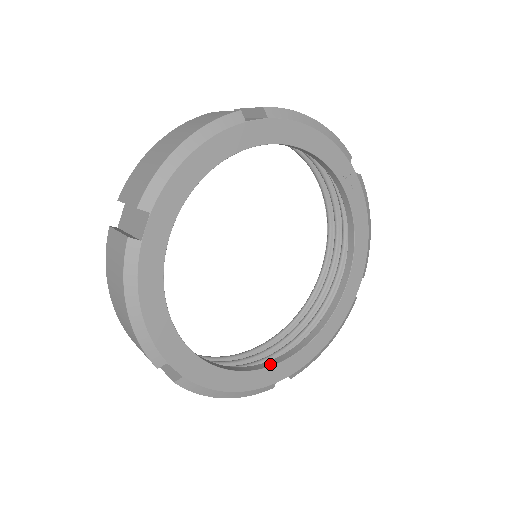
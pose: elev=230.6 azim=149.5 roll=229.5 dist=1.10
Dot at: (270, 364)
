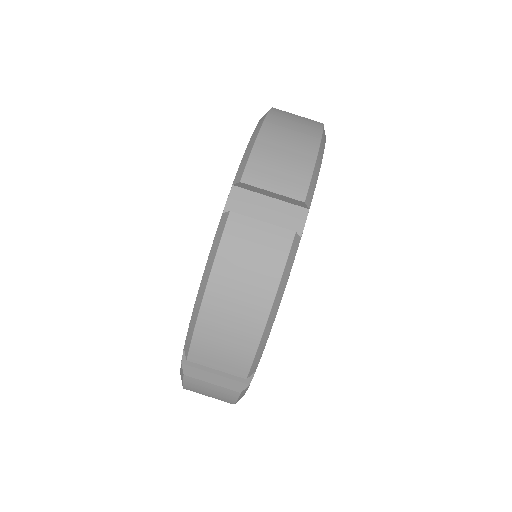
Dot at: occluded
